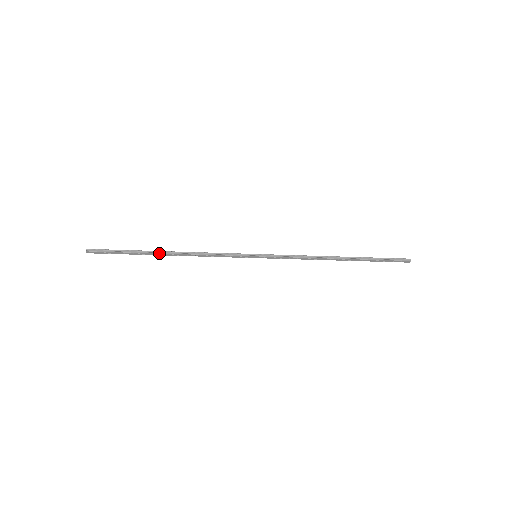
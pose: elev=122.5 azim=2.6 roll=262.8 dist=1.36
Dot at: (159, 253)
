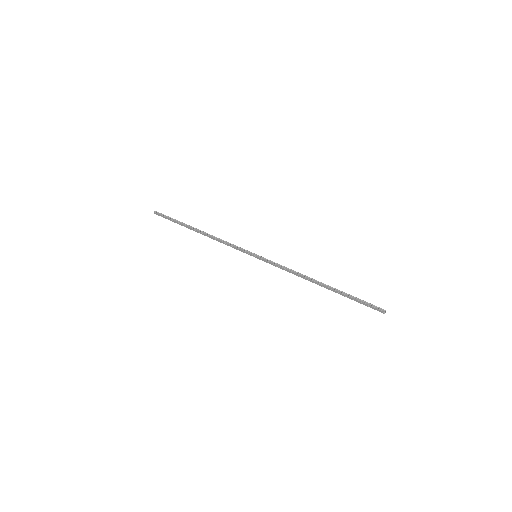
Dot at: (193, 229)
